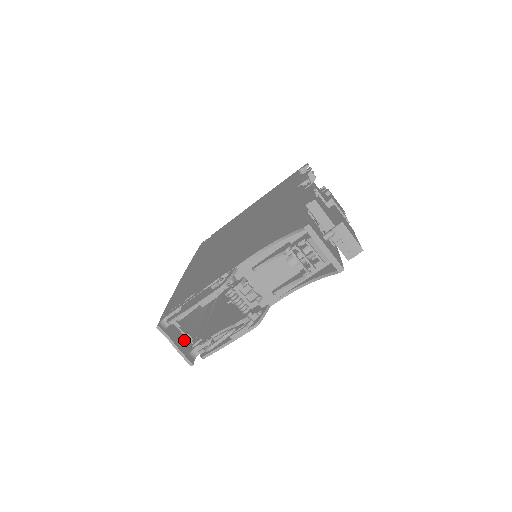
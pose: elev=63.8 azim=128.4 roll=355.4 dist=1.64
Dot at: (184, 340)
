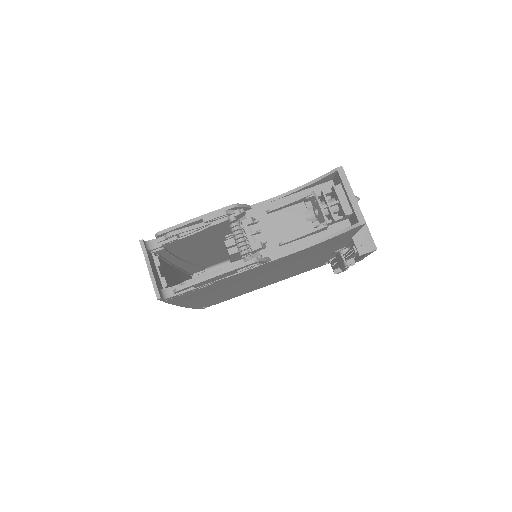
Dot at: (158, 278)
